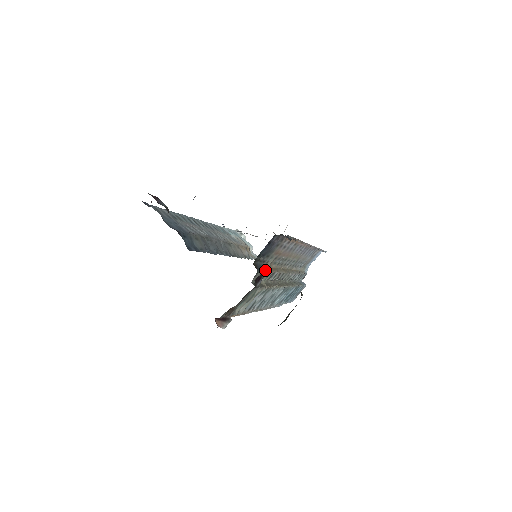
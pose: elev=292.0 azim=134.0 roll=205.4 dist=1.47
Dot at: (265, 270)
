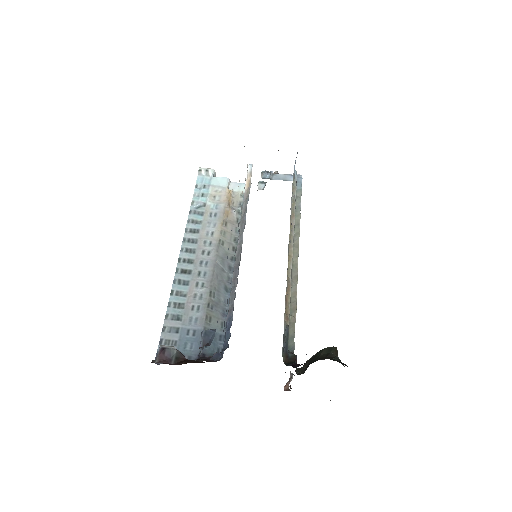
Dot at: (287, 323)
